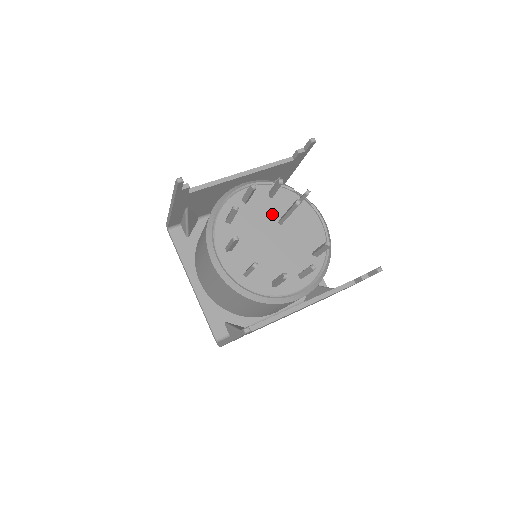
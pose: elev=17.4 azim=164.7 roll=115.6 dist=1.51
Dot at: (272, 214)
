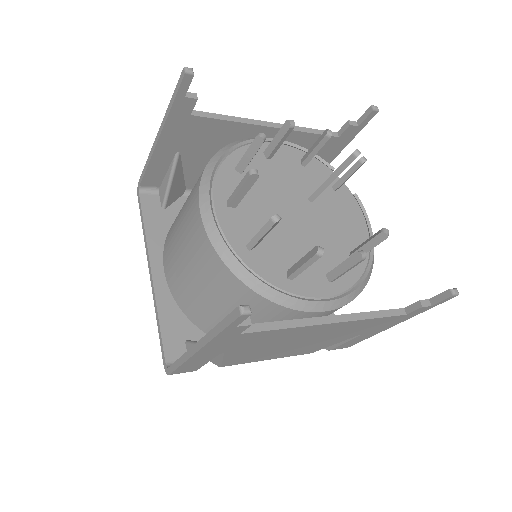
Dot at: (301, 185)
